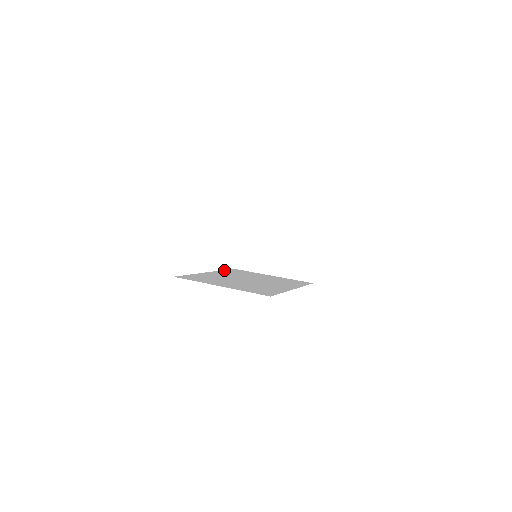
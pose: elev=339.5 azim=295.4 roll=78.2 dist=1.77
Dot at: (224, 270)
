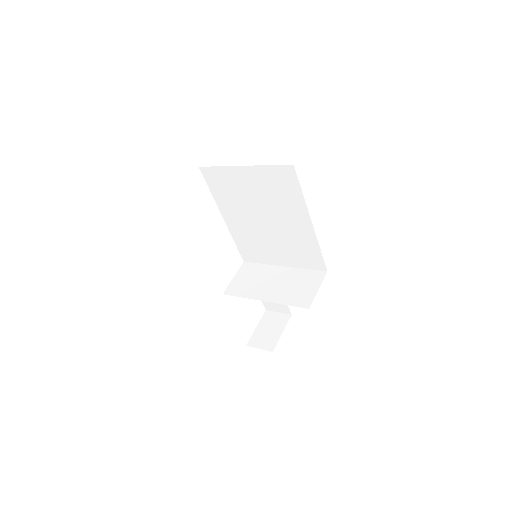
Dot at: occluded
